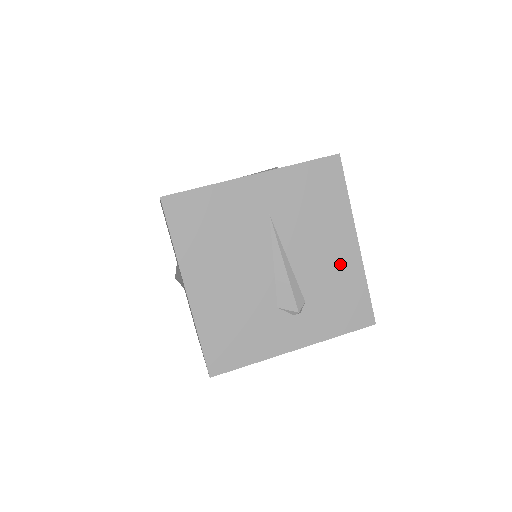
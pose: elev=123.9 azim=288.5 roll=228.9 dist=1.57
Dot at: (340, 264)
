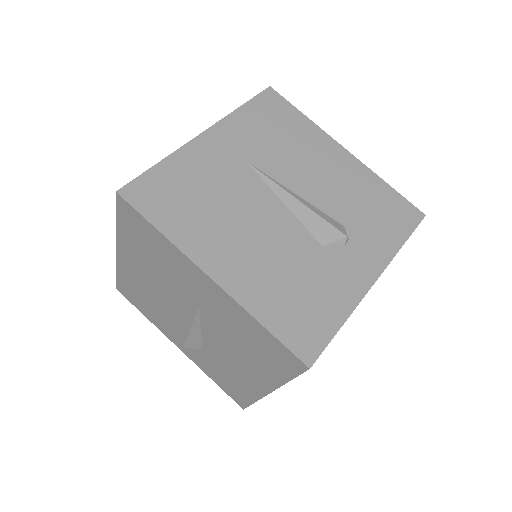
Dot at: (347, 176)
